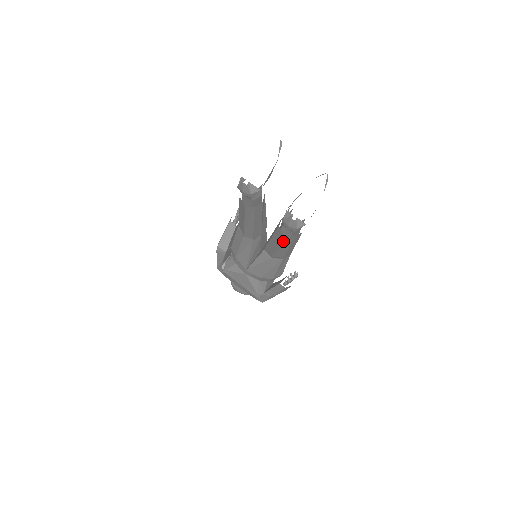
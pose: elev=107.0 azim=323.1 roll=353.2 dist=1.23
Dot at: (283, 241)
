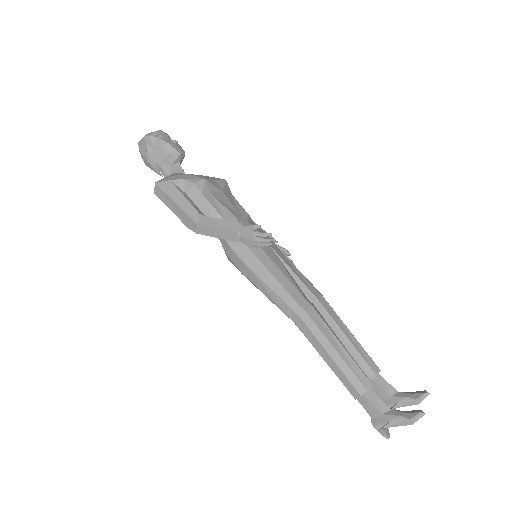
Dot at: occluded
